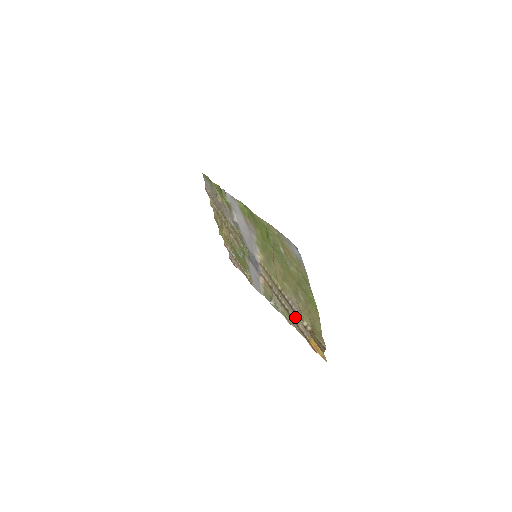
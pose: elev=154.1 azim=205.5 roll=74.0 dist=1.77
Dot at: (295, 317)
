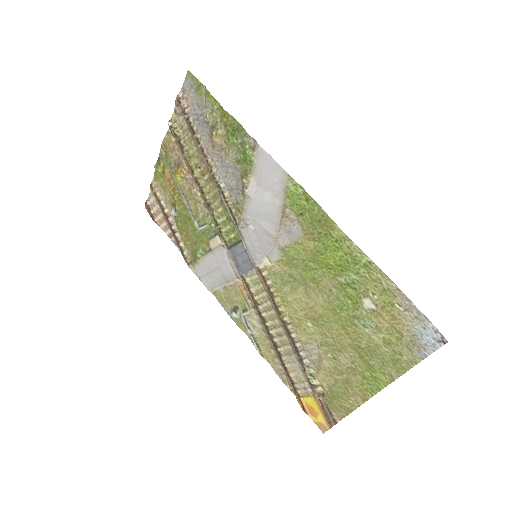
Dot at: (289, 360)
